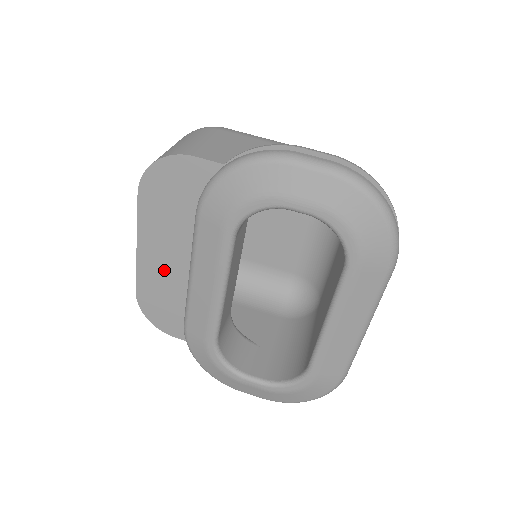
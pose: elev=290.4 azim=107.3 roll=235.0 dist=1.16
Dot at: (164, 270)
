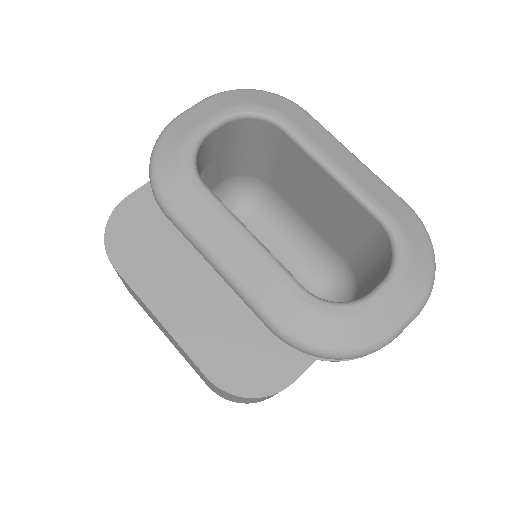
Dot at: (202, 315)
